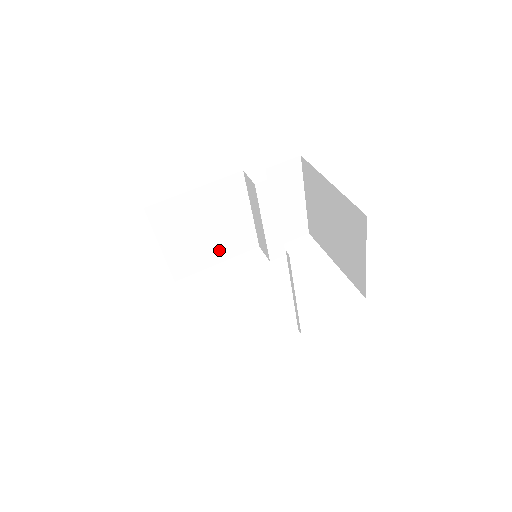
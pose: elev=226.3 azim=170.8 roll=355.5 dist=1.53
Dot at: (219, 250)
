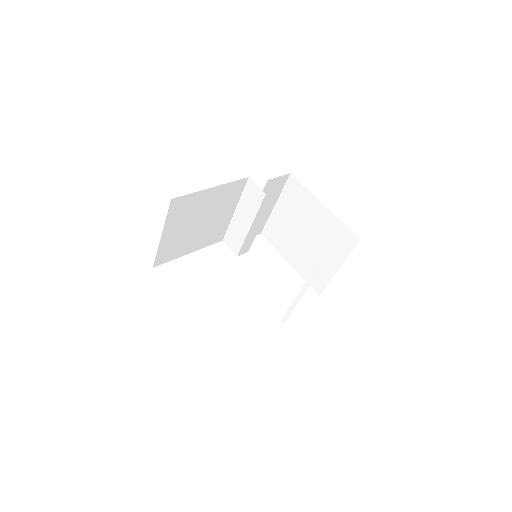
Dot at: (197, 241)
